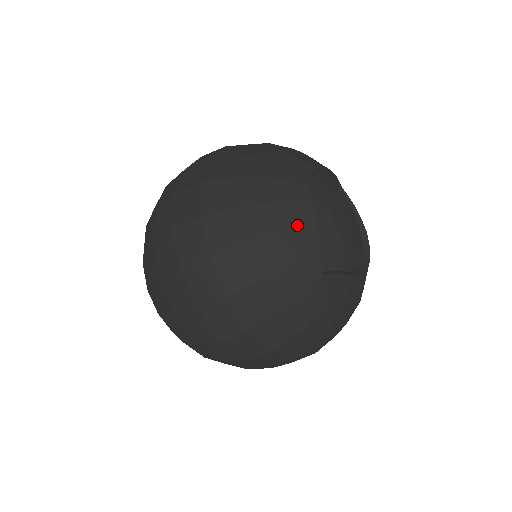
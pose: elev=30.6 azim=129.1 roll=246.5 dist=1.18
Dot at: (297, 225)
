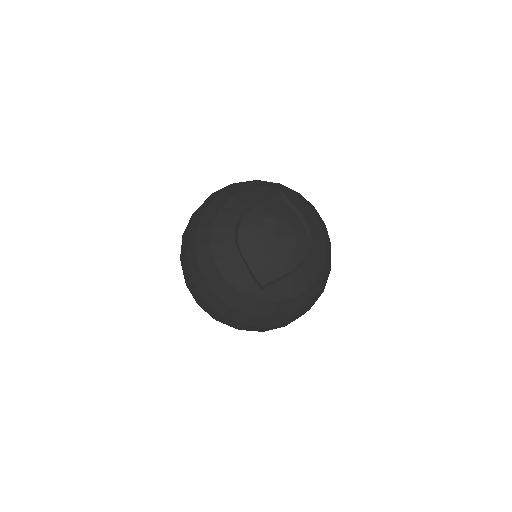
Dot at: (233, 270)
